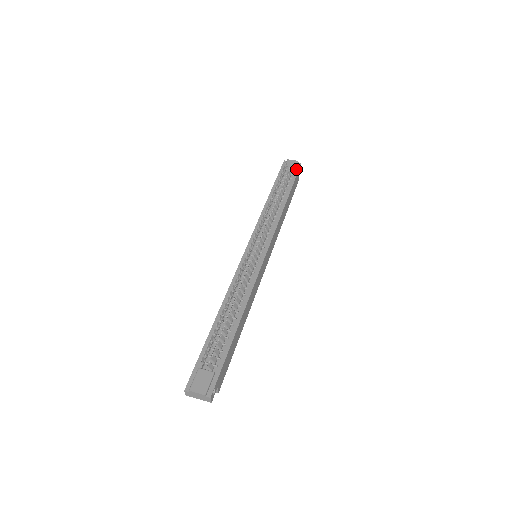
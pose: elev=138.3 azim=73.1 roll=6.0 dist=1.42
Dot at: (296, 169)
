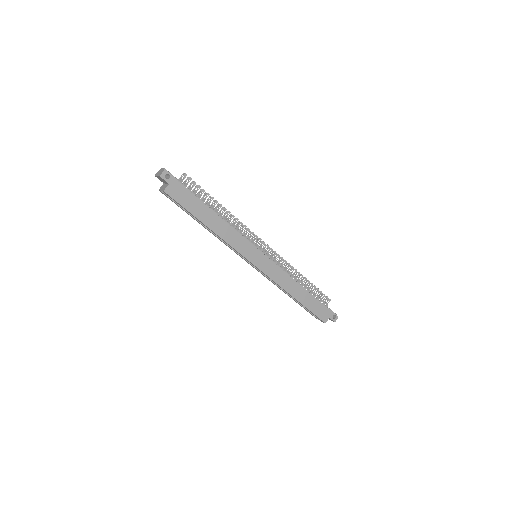
Dot at: (331, 311)
